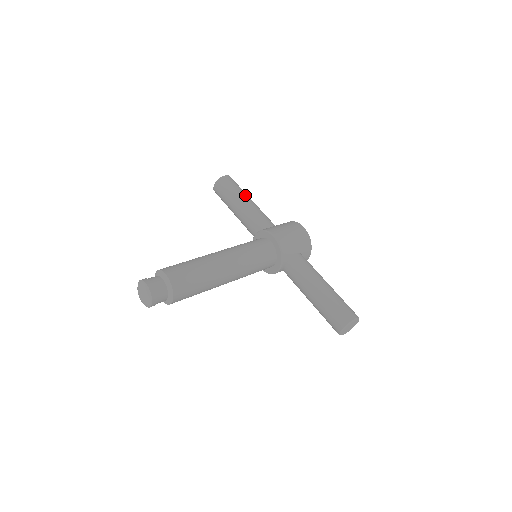
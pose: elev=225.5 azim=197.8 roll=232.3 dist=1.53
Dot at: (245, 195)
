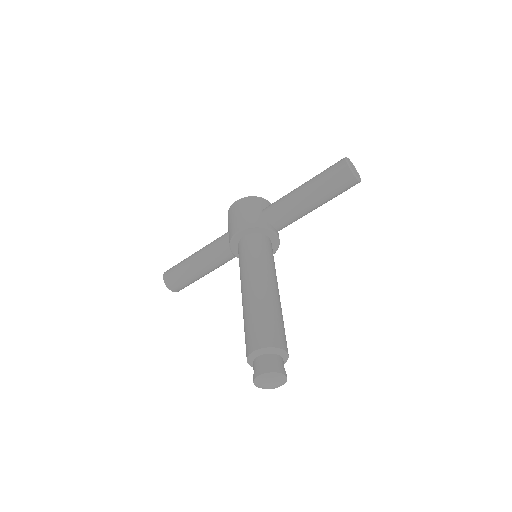
Dot at: (189, 258)
